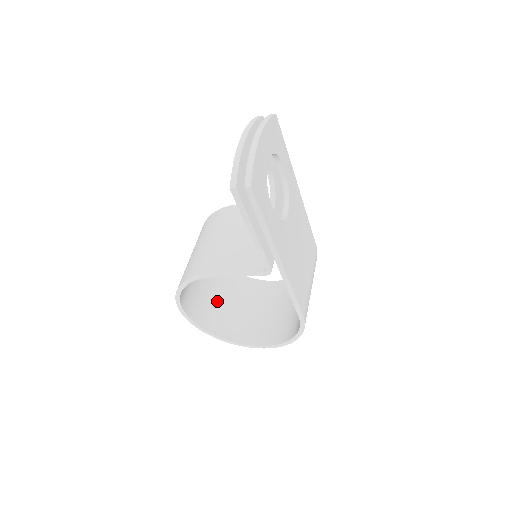
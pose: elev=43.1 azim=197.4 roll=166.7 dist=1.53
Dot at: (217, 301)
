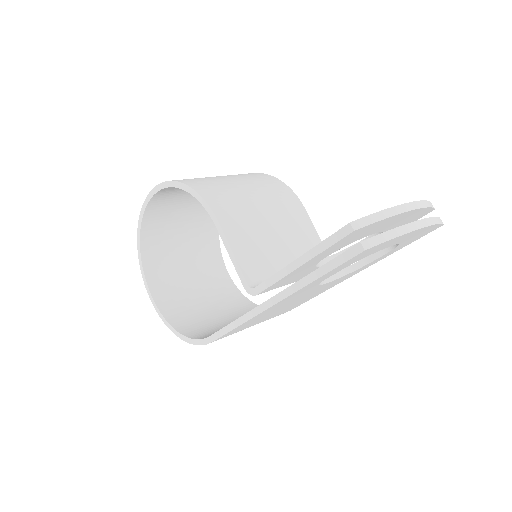
Dot at: (179, 223)
